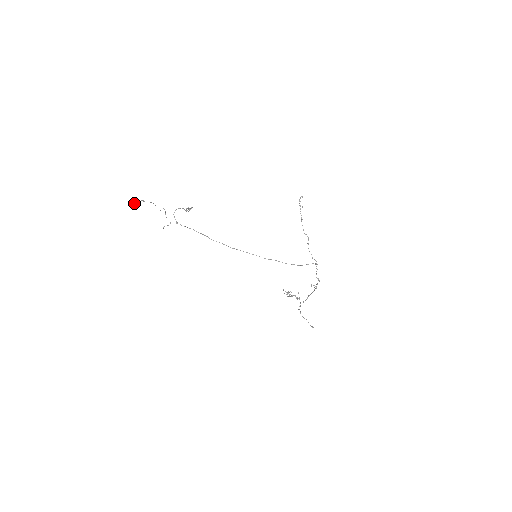
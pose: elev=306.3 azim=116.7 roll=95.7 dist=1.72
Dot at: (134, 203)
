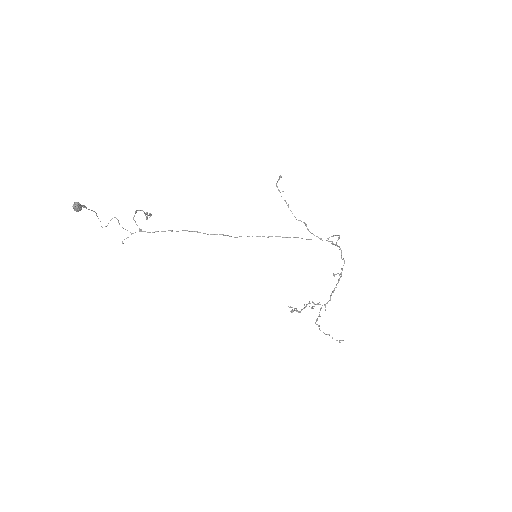
Dot at: (75, 204)
